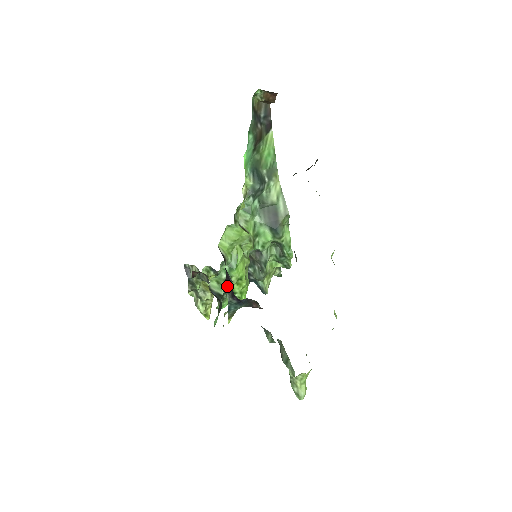
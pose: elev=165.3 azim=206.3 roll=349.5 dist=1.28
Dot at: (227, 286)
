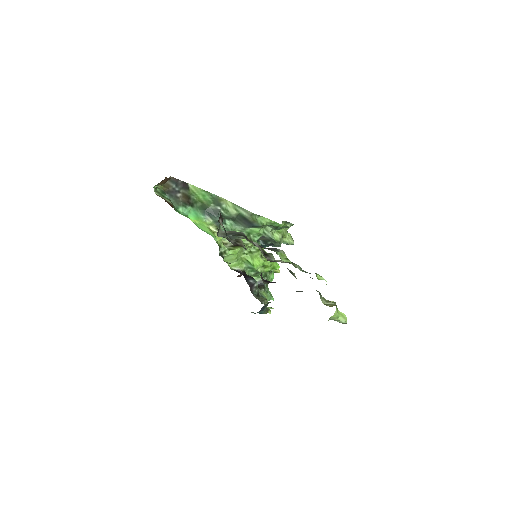
Dot at: (255, 288)
